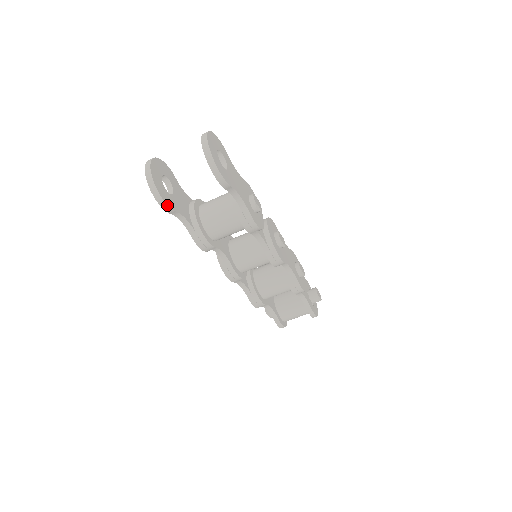
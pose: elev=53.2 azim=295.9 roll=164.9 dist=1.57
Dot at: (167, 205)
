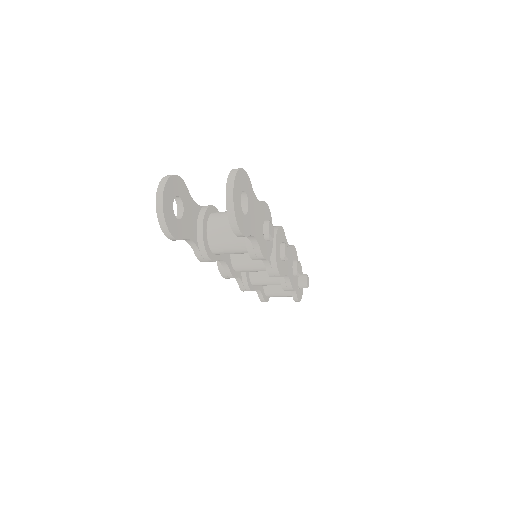
Dot at: (175, 238)
